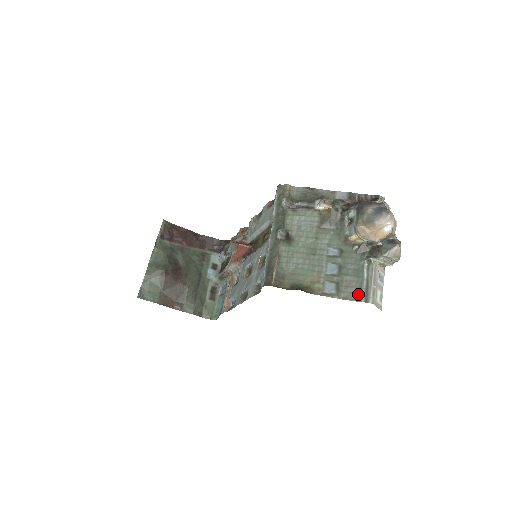
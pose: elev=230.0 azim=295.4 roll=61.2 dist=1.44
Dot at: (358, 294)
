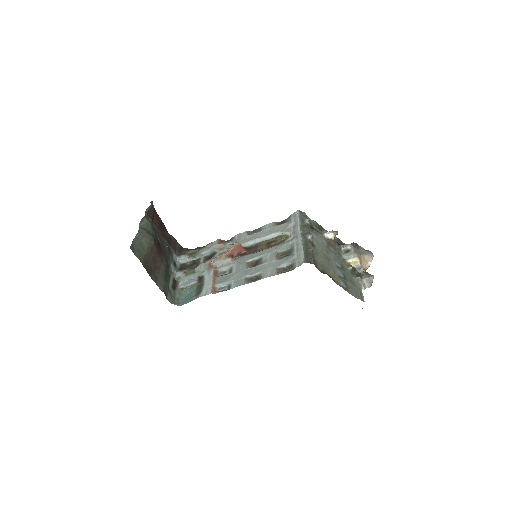
Dot at: (357, 295)
